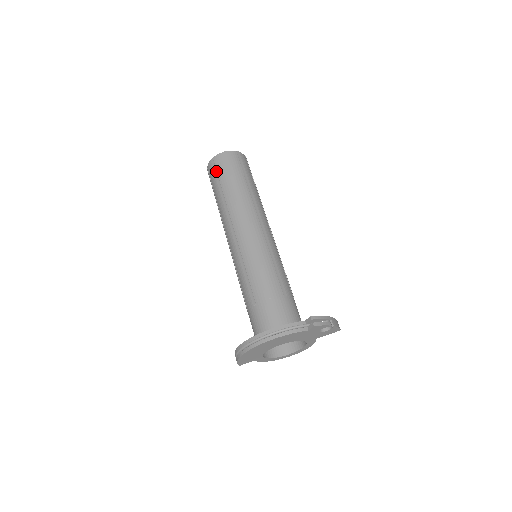
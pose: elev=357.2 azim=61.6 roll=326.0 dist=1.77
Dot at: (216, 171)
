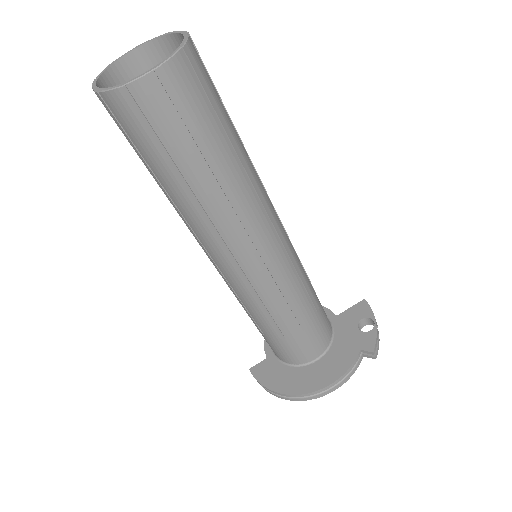
Dot at: (151, 129)
